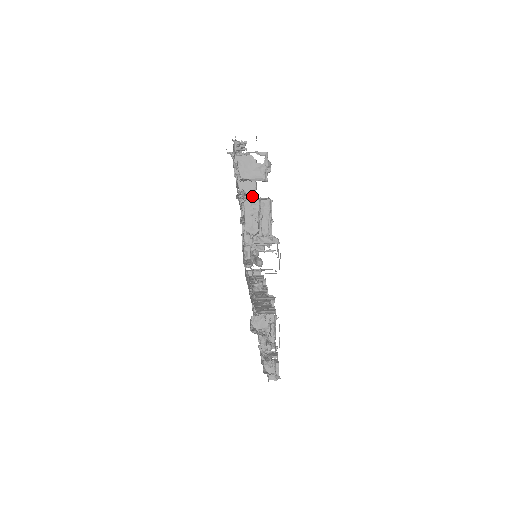
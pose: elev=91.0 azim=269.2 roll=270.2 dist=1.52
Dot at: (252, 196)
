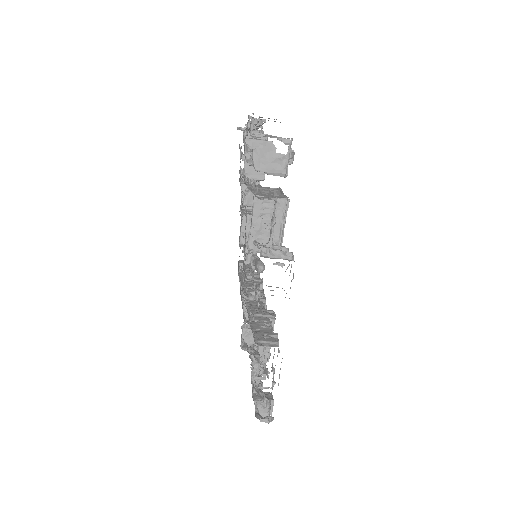
Dot at: occluded
